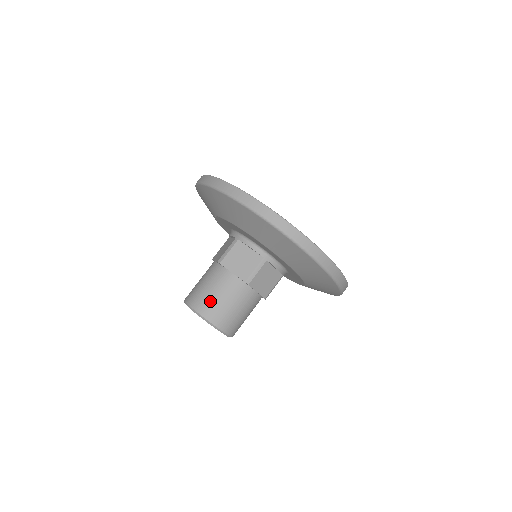
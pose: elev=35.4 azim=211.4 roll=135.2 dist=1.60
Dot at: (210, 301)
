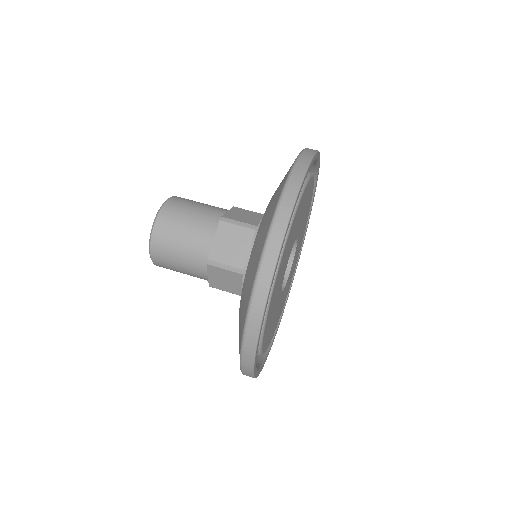
Dot at: (169, 263)
